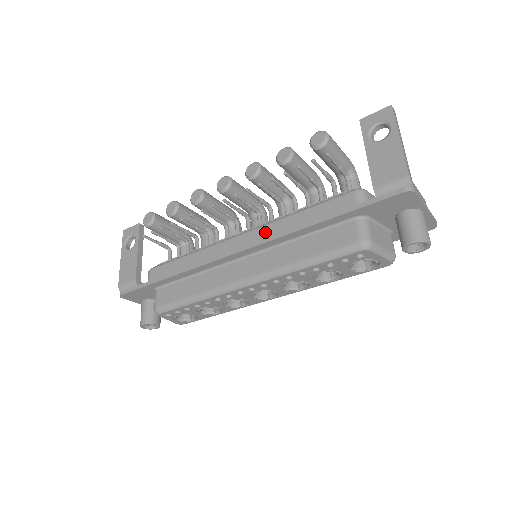
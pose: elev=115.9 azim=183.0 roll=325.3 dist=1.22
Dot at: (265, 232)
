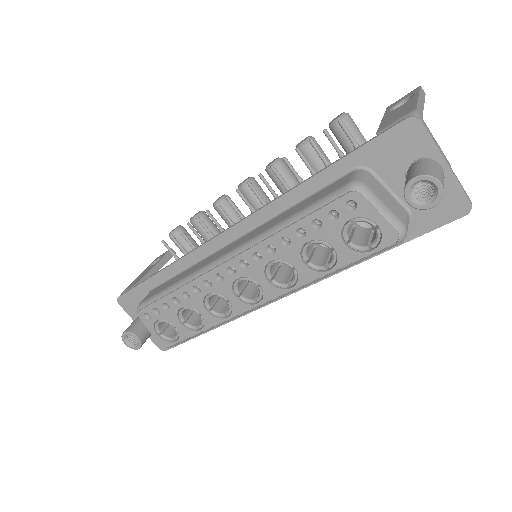
Dot at: occluded
